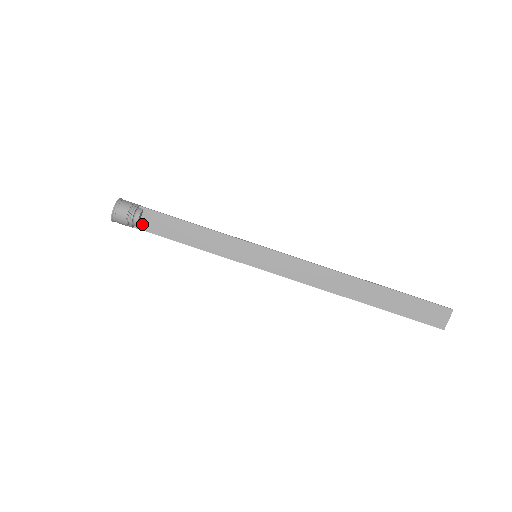
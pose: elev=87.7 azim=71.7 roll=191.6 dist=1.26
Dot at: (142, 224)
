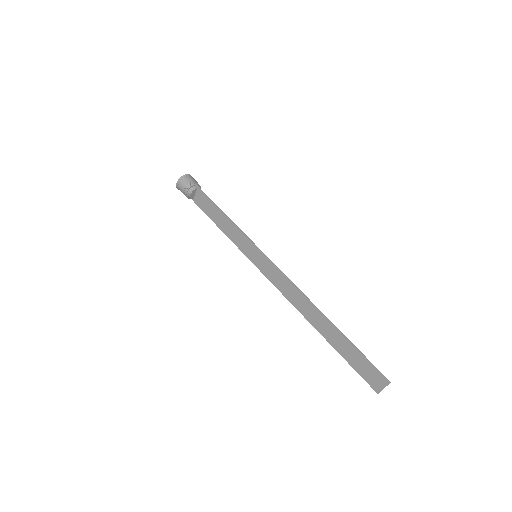
Dot at: (195, 198)
